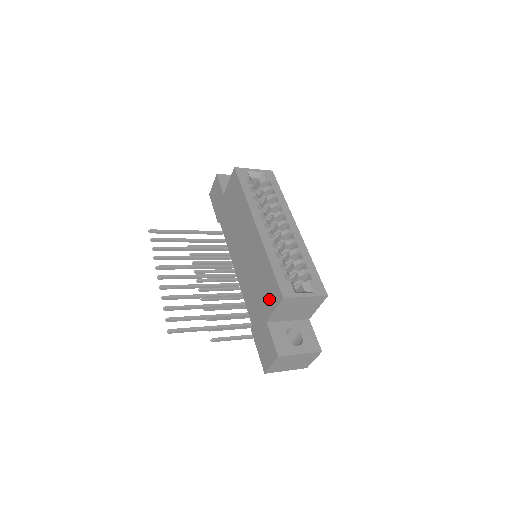
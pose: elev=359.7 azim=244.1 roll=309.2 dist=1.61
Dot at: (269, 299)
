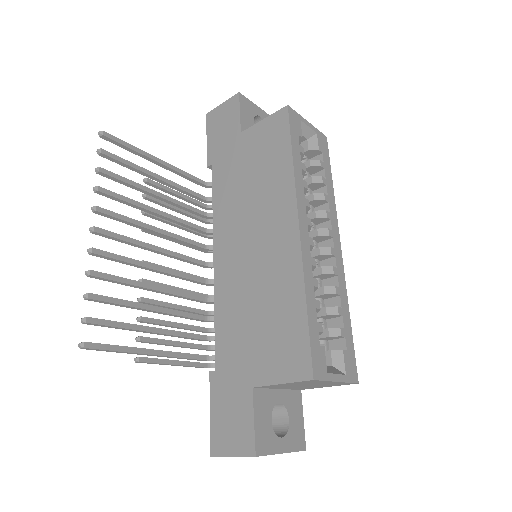
Dot at: (277, 358)
